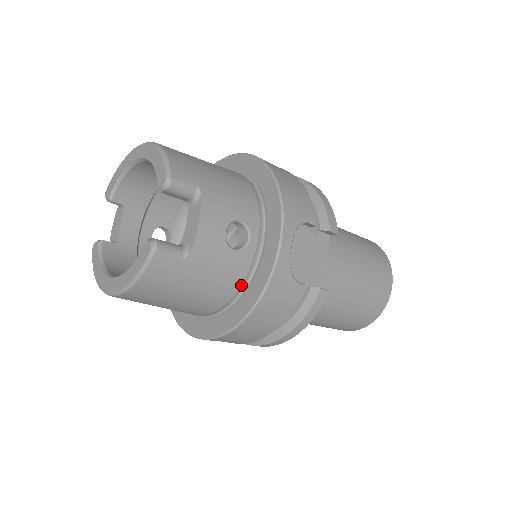
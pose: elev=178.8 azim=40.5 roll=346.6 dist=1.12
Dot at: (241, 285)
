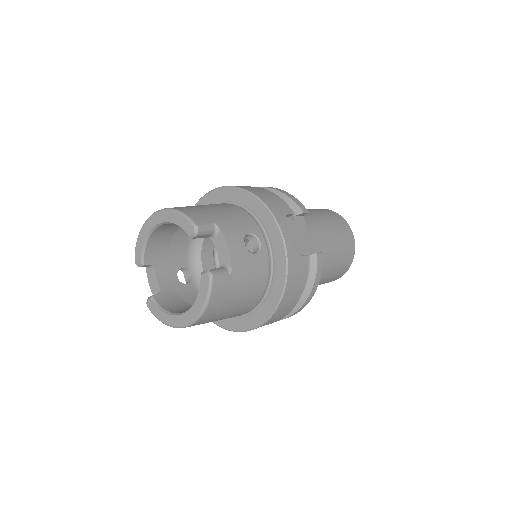
Dot at: (268, 276)
